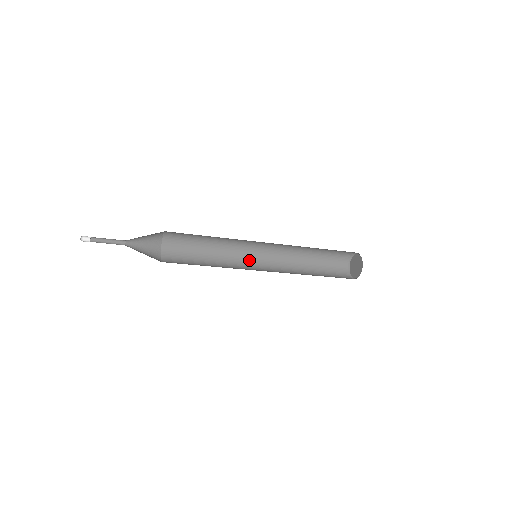
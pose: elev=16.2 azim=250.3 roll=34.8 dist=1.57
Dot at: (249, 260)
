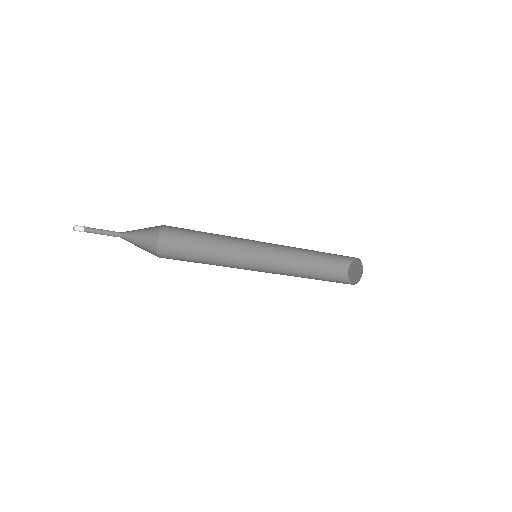
Dot at: (248, 258)
